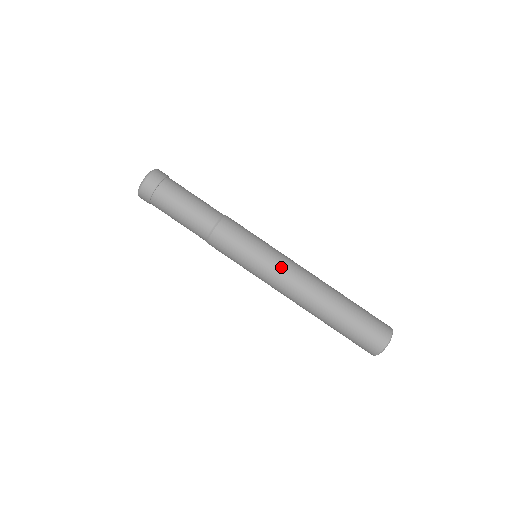
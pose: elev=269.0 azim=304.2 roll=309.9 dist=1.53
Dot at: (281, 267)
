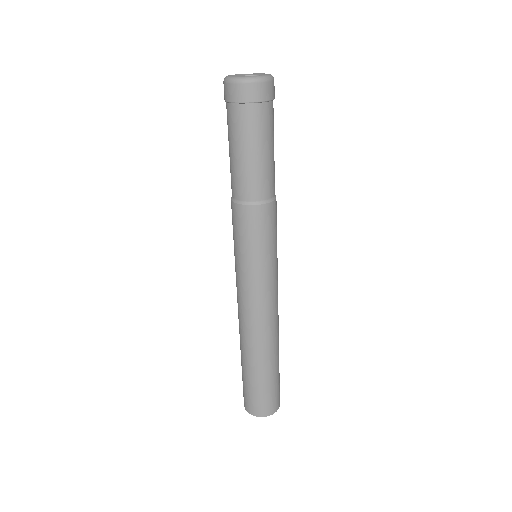
Dot at: (274, 291)
